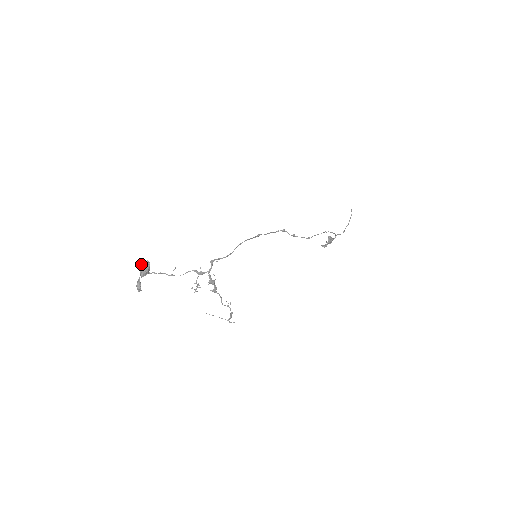
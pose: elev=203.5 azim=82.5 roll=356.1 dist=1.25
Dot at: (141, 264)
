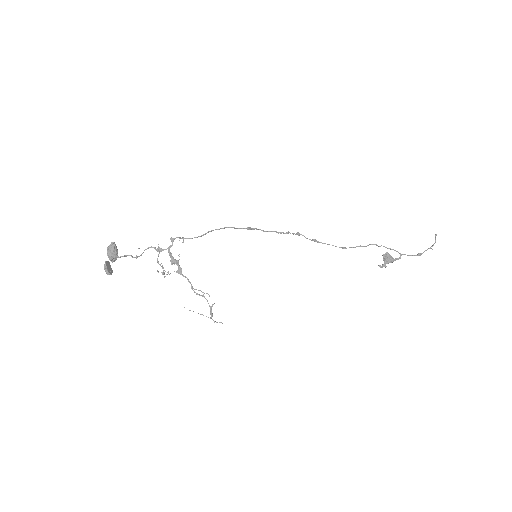
Dot at: (108, 246)
